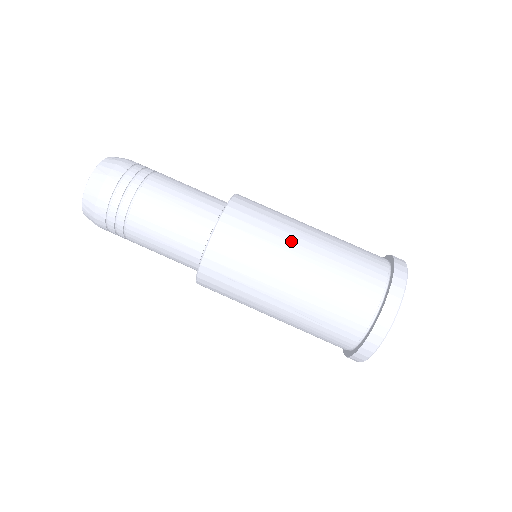
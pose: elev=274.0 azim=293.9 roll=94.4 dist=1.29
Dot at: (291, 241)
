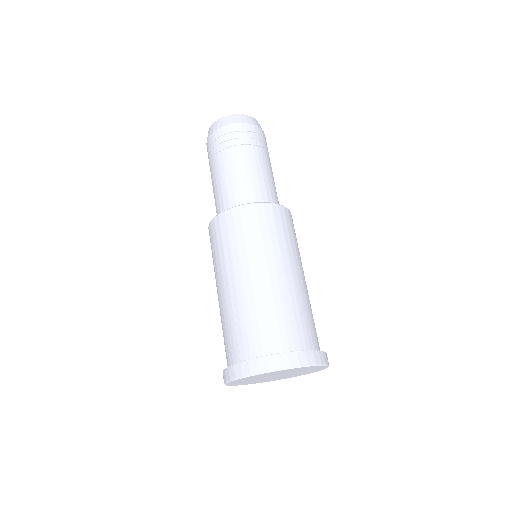
Dot at: occluded
